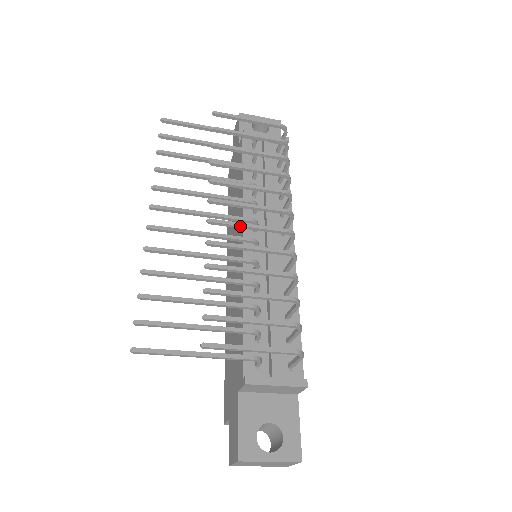
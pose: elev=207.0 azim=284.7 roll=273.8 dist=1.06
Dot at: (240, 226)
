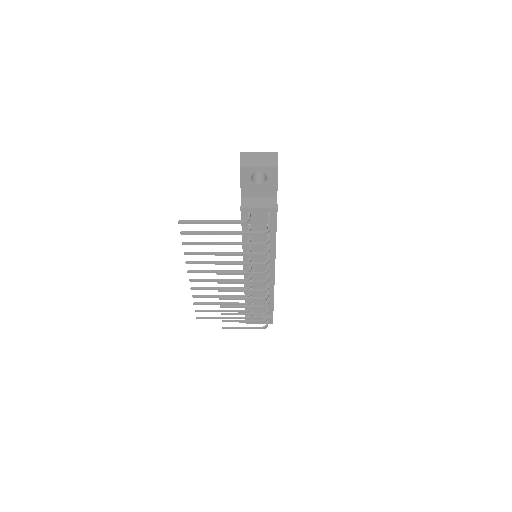
Dot at: occluded
